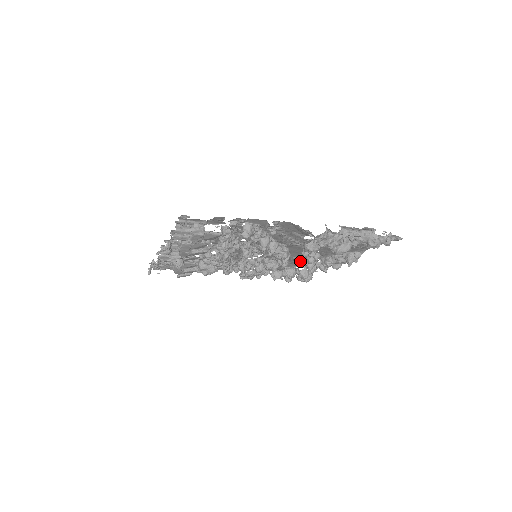
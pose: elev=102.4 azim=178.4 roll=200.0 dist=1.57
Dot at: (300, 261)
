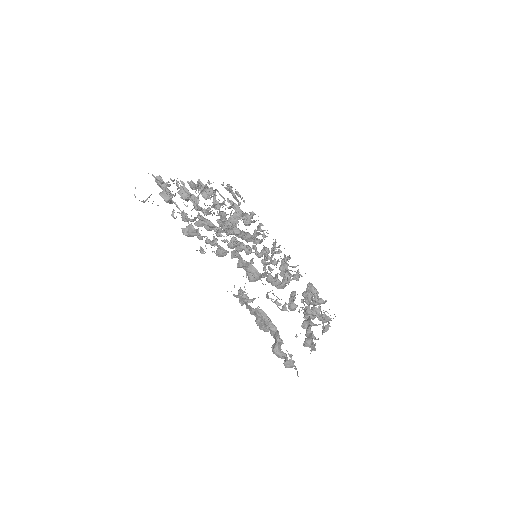
Dot at: (290, 297)
